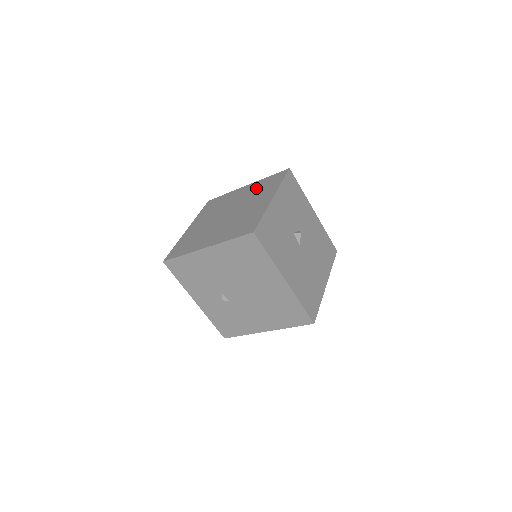
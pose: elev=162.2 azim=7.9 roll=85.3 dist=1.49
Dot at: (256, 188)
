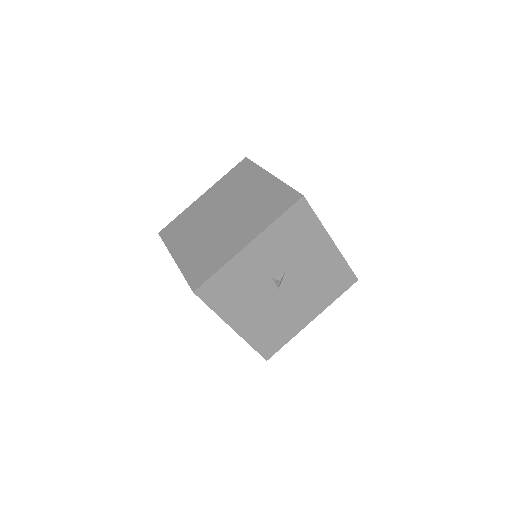
Dot at: (265, 197)
